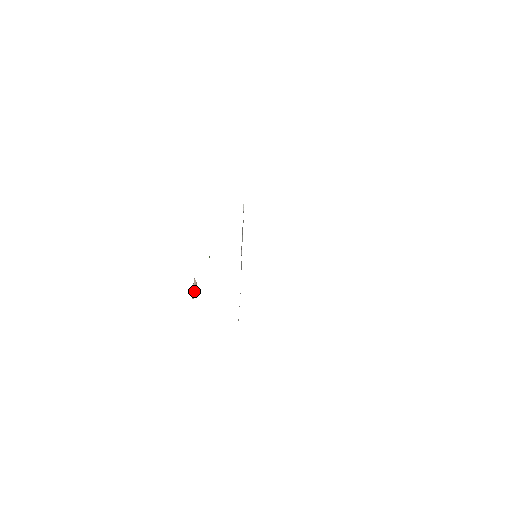
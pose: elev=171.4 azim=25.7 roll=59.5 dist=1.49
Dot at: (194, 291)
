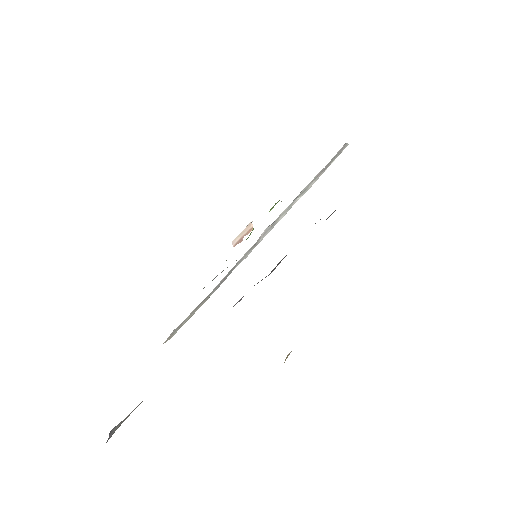
Dot at: (242, 237)
